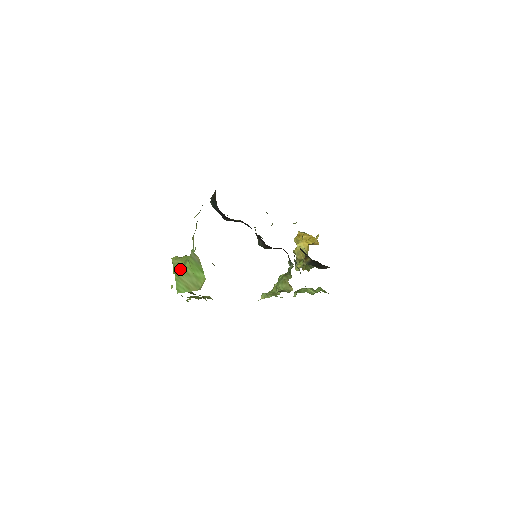
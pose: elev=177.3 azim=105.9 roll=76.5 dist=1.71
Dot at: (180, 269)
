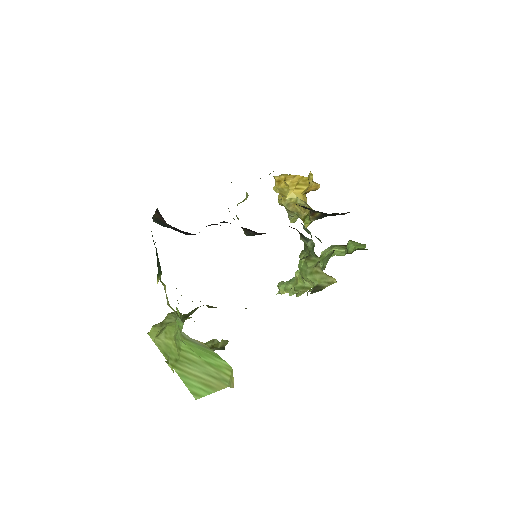
Dot at: (175, 355)
